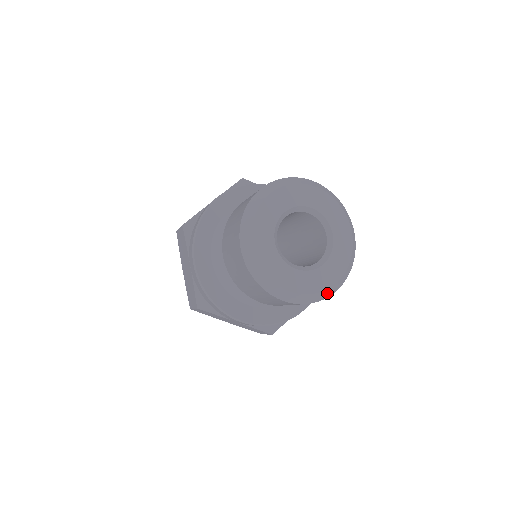
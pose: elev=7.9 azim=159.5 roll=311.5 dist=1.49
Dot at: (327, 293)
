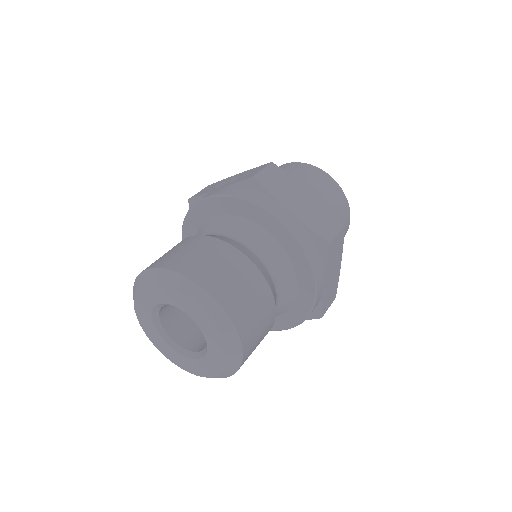
Dot at: occluded
